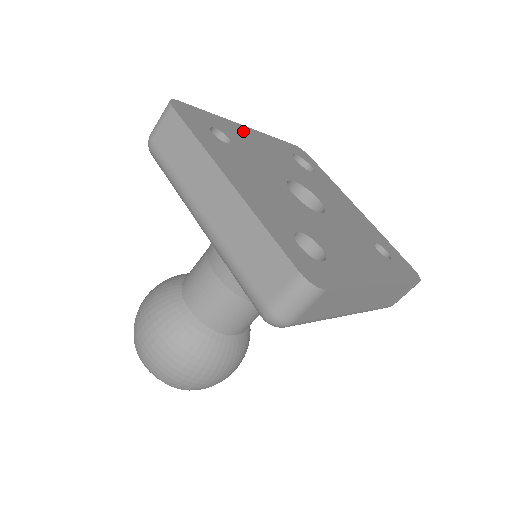
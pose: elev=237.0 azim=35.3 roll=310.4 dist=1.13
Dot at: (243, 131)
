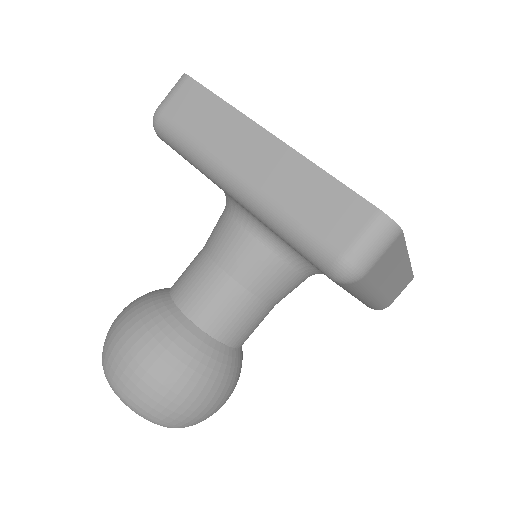
Dot at: occluded
